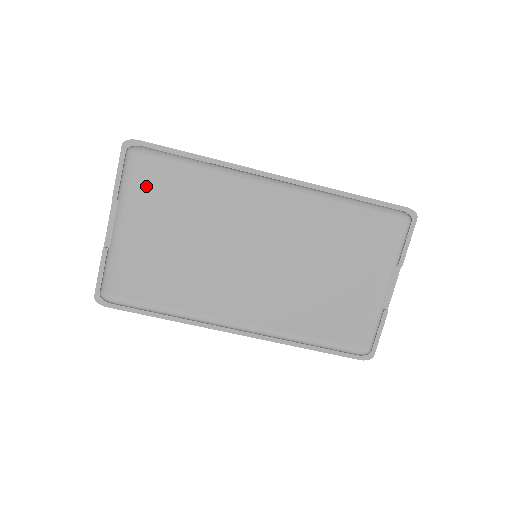
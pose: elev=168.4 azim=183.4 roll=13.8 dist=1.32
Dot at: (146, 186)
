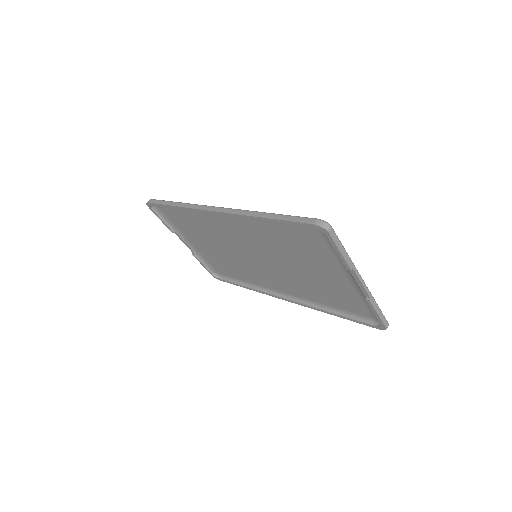
Dot at: (177, 222)
